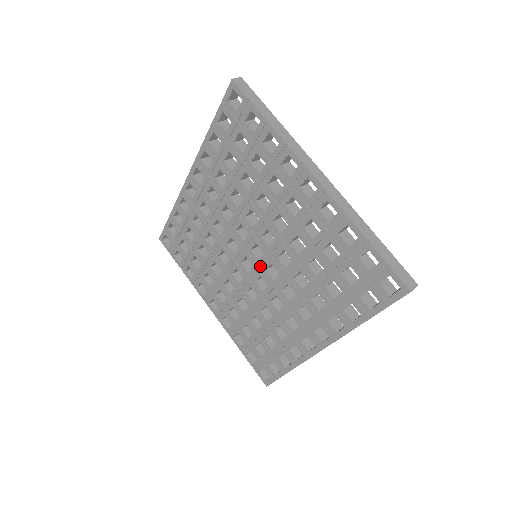
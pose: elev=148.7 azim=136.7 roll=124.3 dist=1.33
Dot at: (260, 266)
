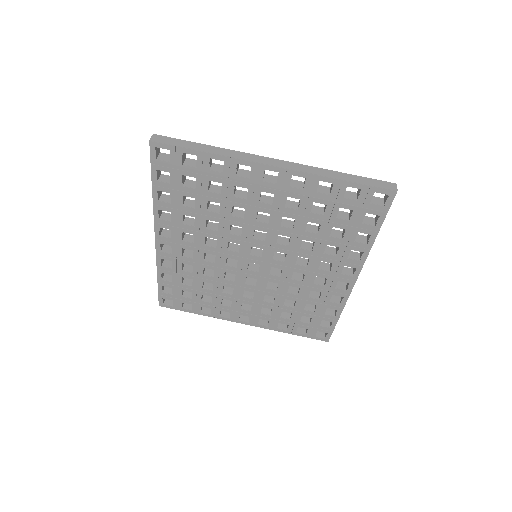
Dot at: (266, 260)
